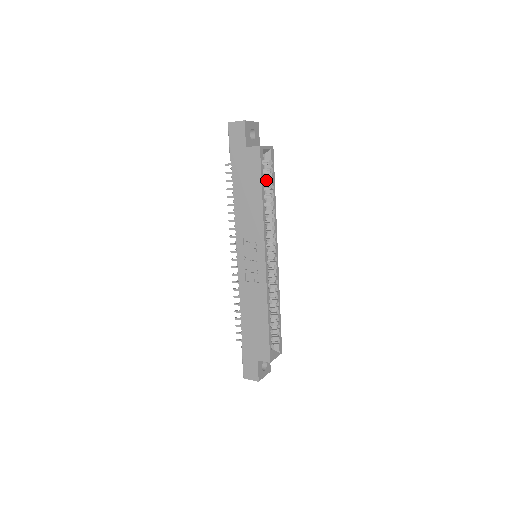
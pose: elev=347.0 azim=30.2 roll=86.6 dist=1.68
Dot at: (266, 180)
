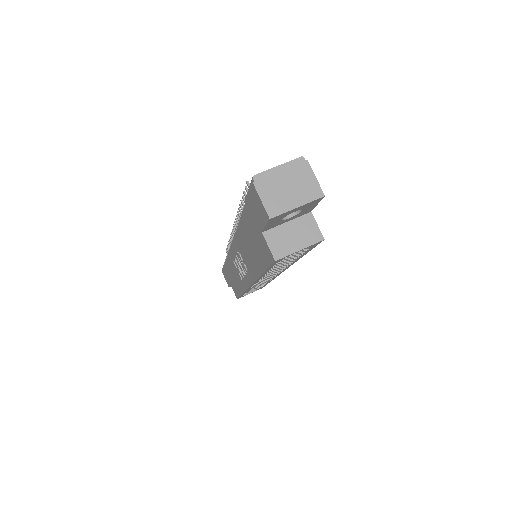
Dot at: occluded
